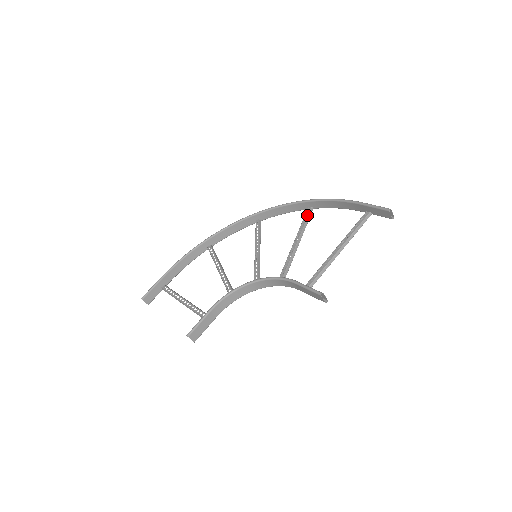
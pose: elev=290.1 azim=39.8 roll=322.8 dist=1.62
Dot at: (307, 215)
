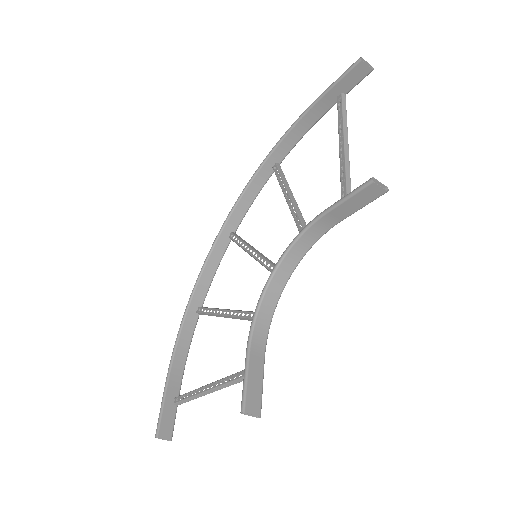
Dot at: (277, 171)
